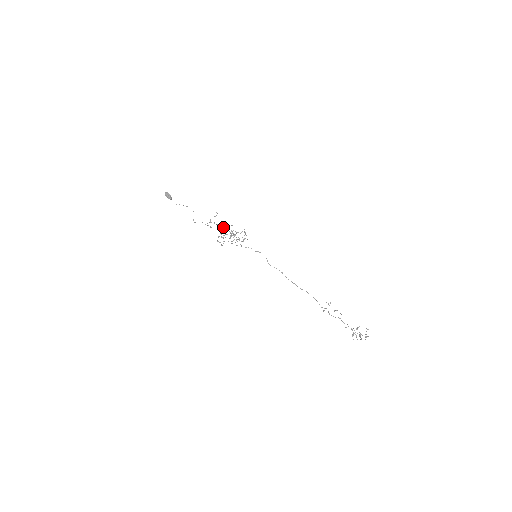
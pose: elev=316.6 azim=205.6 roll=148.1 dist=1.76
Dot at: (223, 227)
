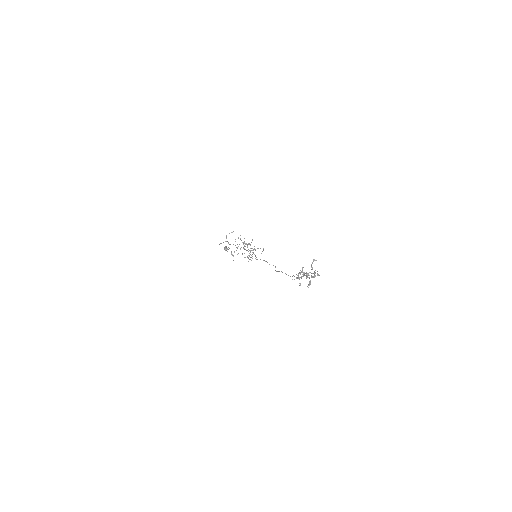
Dot at: occluded
